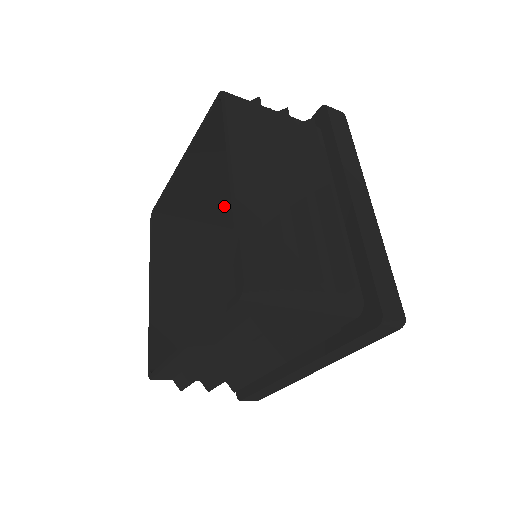
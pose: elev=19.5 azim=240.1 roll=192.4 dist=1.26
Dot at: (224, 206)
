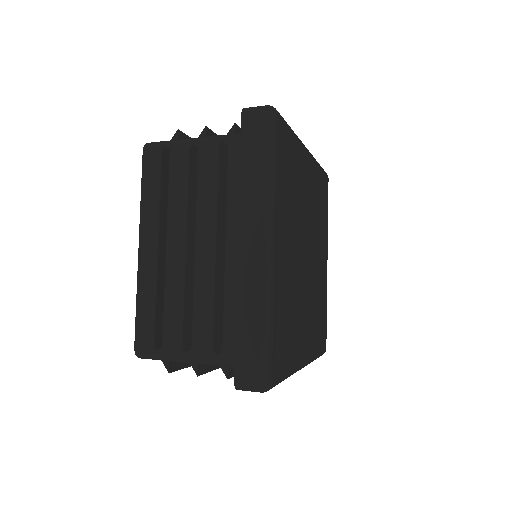
Dot at: occluded
